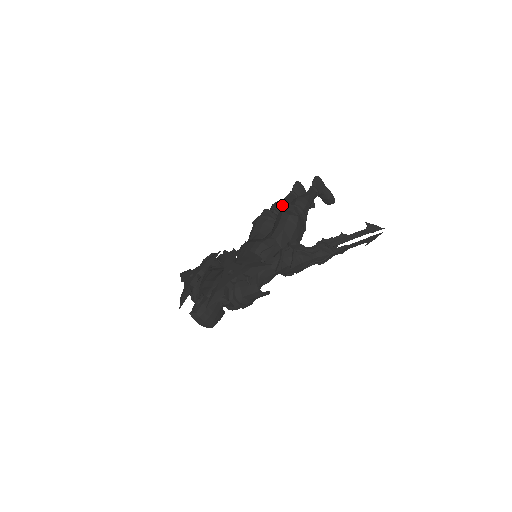
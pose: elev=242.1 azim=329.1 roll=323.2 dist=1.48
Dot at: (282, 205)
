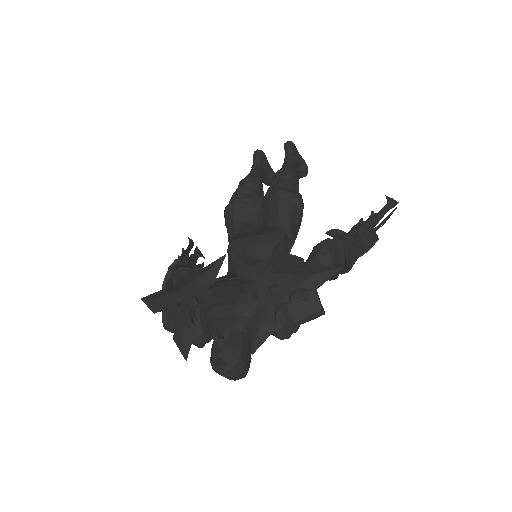
Dot at: (256, 181)
